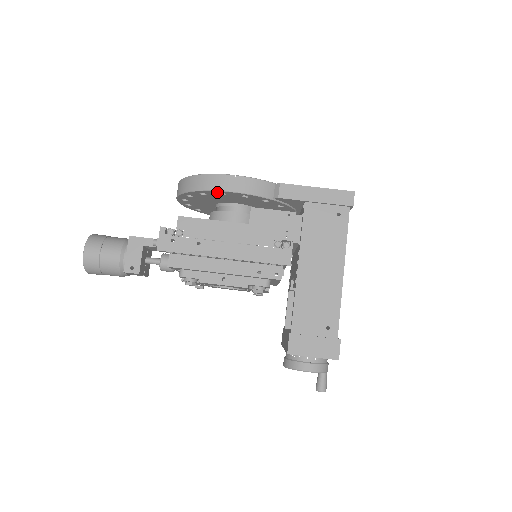
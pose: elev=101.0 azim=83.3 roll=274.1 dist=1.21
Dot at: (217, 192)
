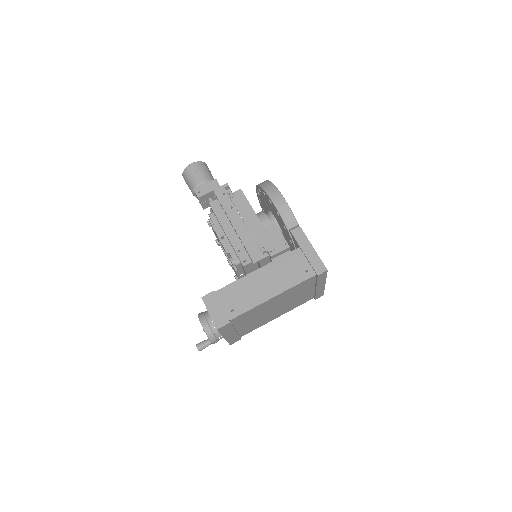
Dot at: (269, 197)
